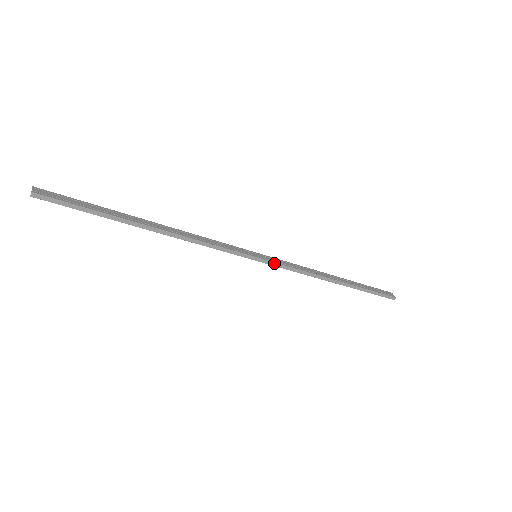
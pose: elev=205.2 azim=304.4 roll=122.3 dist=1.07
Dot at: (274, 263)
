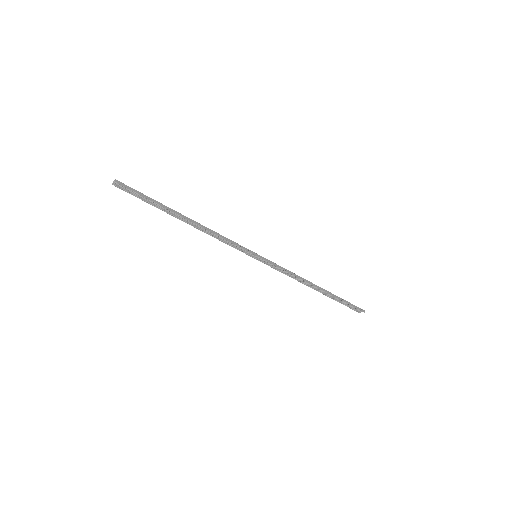
Dot at: (270, 261)
